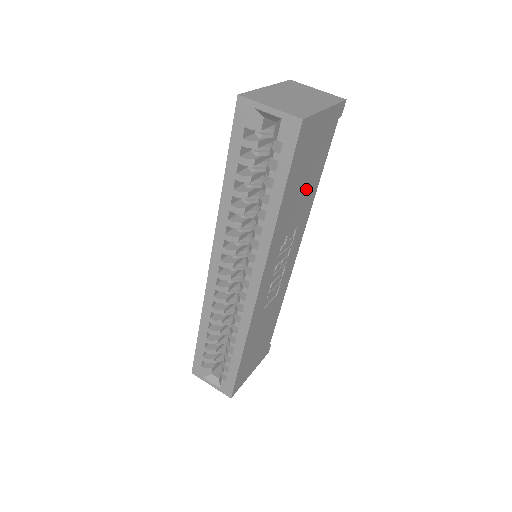
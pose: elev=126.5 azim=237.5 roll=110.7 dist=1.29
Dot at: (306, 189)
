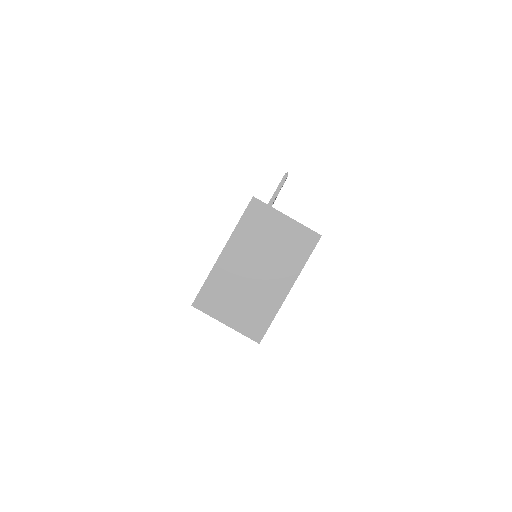
Dot at: occluded
